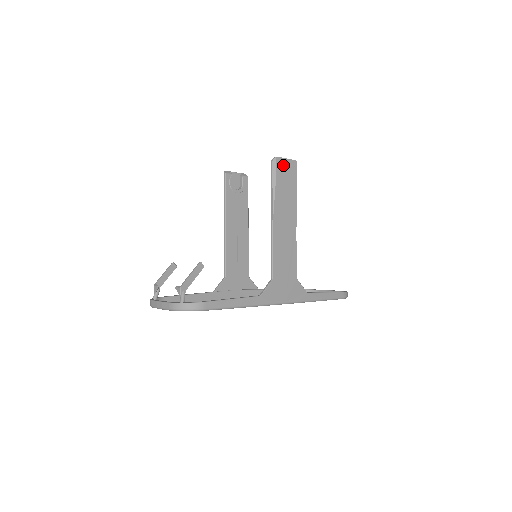
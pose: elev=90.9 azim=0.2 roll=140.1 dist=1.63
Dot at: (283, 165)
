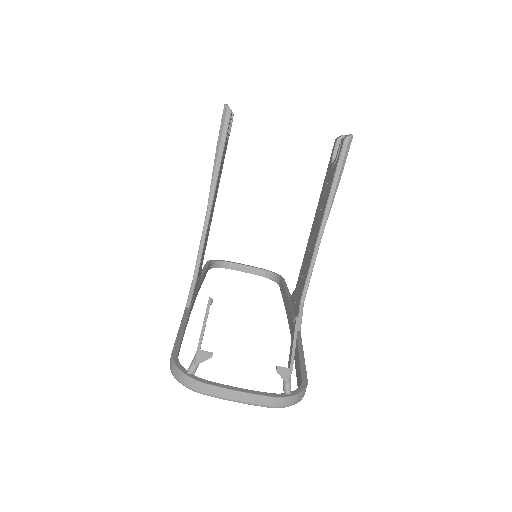
Dot at: occluded
